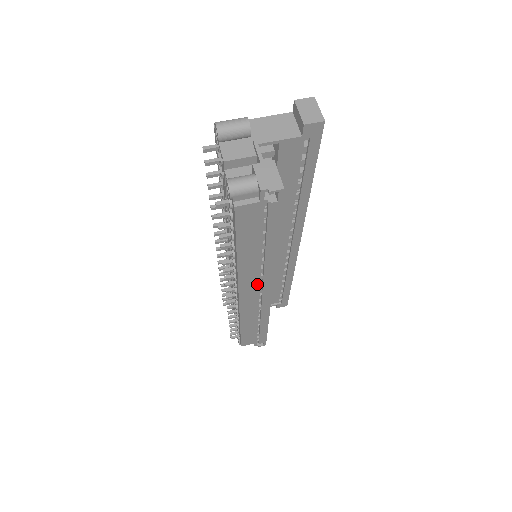
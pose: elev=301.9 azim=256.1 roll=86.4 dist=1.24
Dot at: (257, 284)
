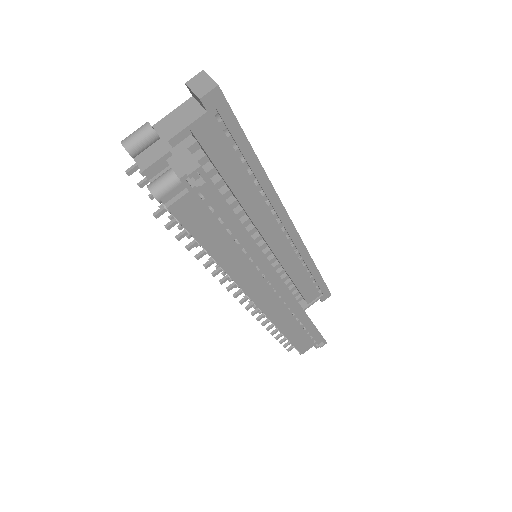
Dot at: (262, 281)
